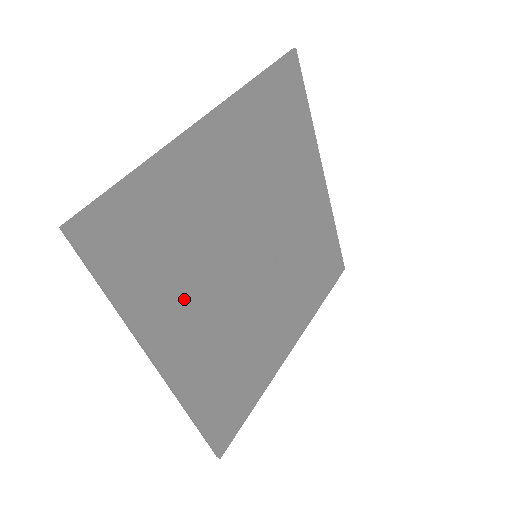
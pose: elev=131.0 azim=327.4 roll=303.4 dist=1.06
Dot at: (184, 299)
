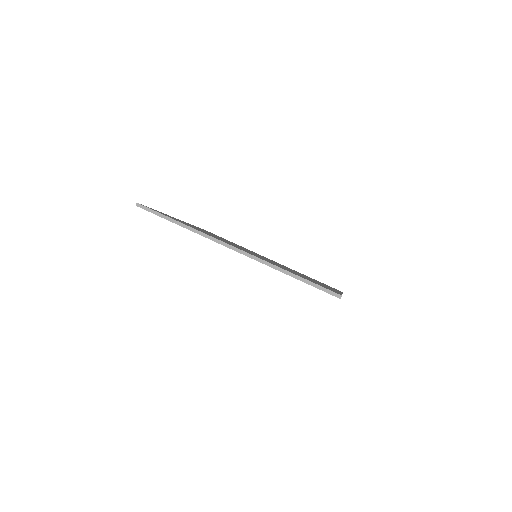
Dot at: occluded
